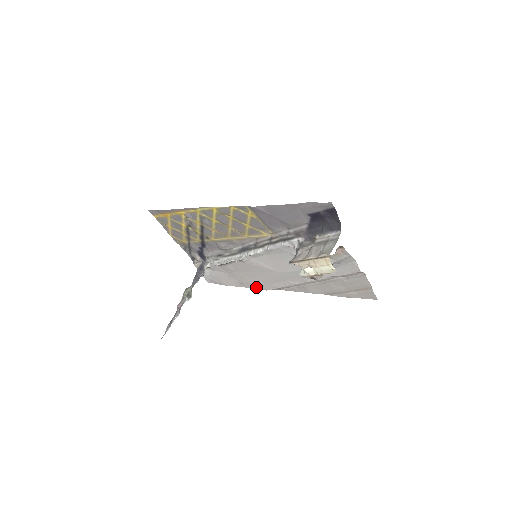
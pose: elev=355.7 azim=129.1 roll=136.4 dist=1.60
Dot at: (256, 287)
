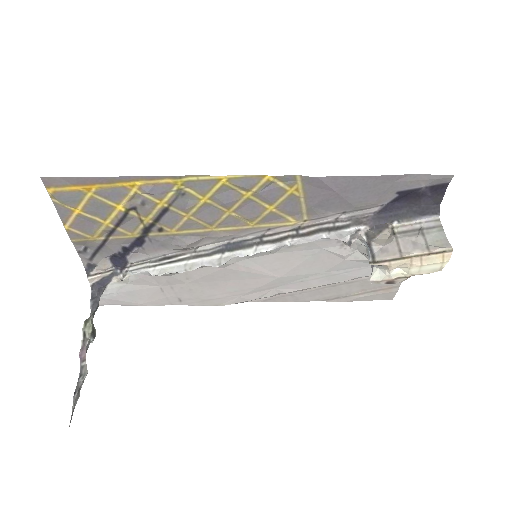
Dot at: (206, 303)
